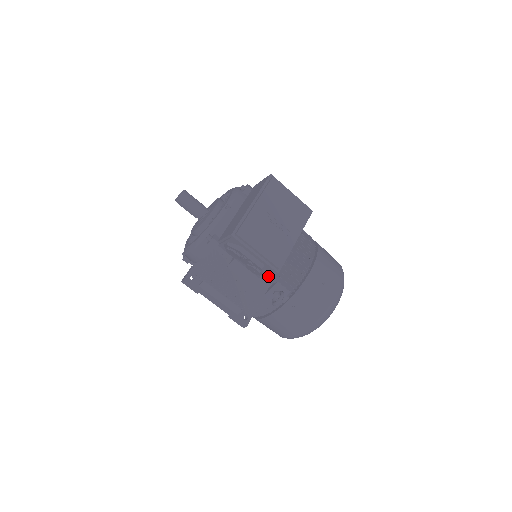
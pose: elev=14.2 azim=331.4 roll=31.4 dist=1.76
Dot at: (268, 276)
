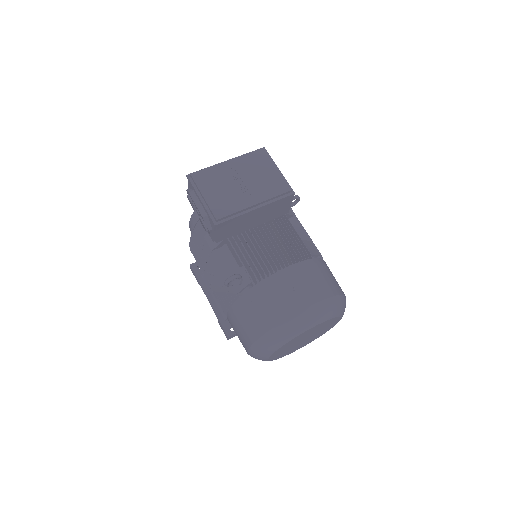
Dot at: (237, 257)
